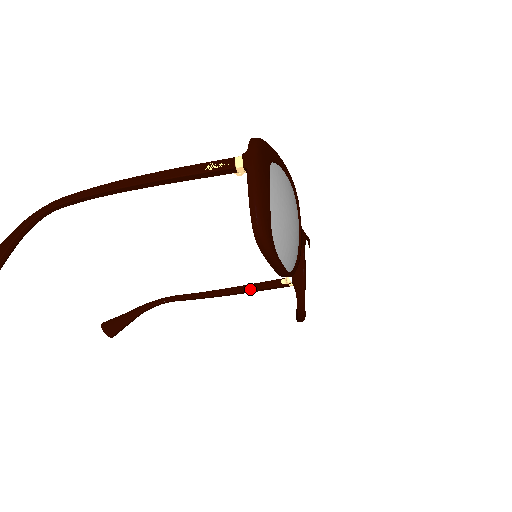
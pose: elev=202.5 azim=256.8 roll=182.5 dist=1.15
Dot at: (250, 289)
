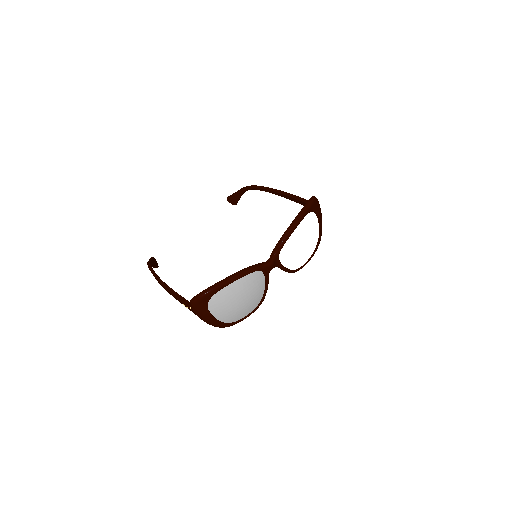
Dot at: (292, 200)
